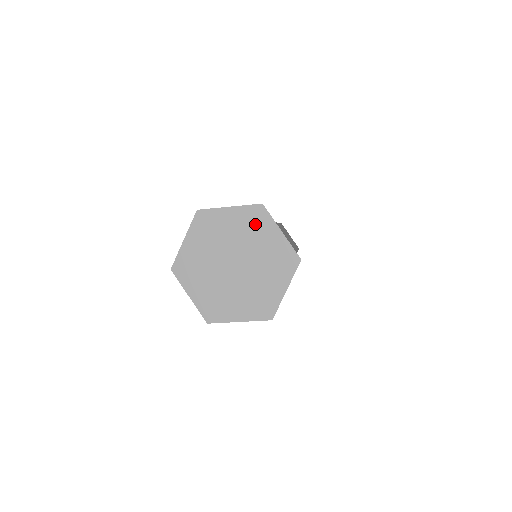
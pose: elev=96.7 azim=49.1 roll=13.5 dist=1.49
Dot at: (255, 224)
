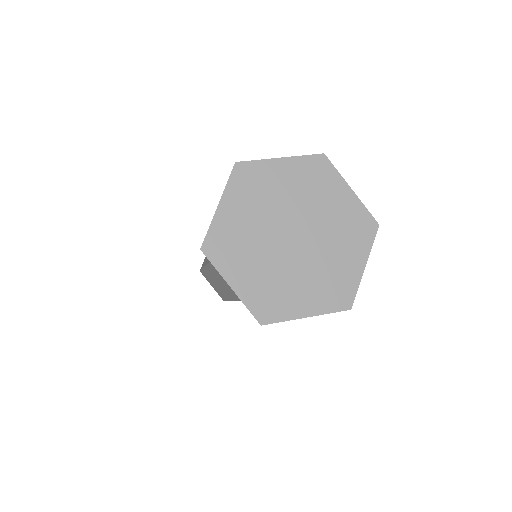
Dot at: (317, 180)
